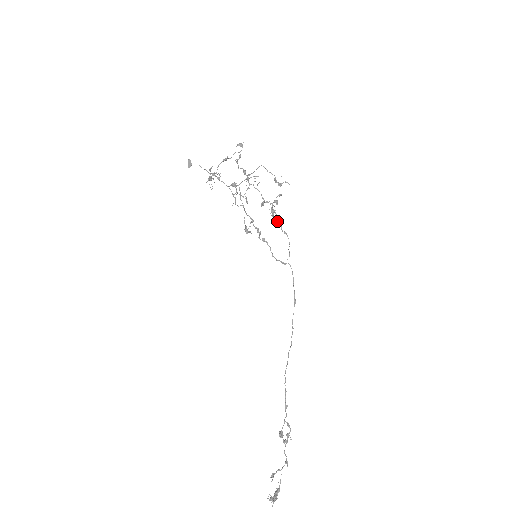
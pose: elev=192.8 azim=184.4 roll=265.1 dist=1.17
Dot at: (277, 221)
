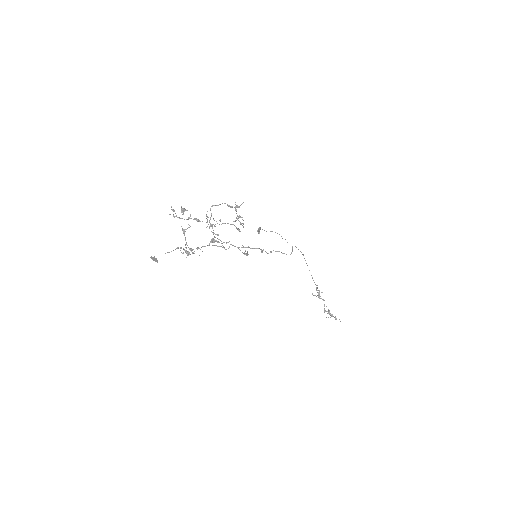
Dot at: occluded
